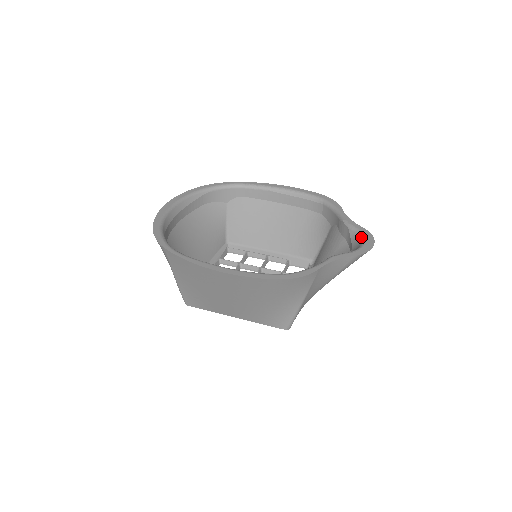
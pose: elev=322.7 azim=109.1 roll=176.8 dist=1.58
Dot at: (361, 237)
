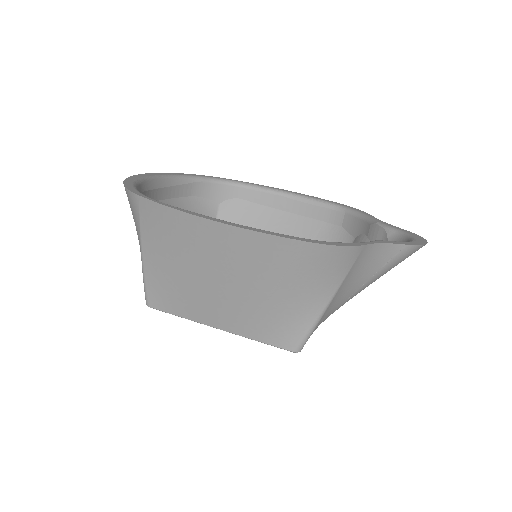
Dot at: (406, 236)
